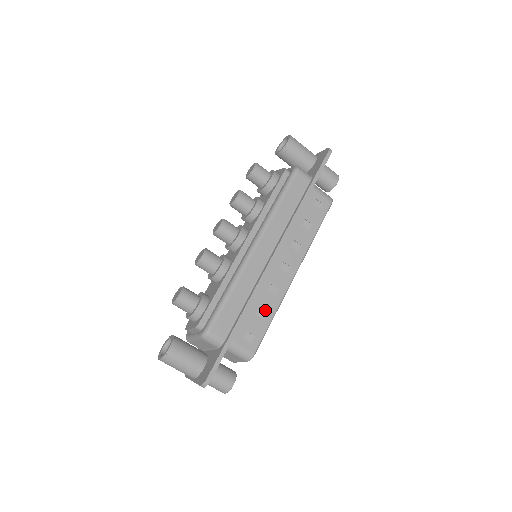
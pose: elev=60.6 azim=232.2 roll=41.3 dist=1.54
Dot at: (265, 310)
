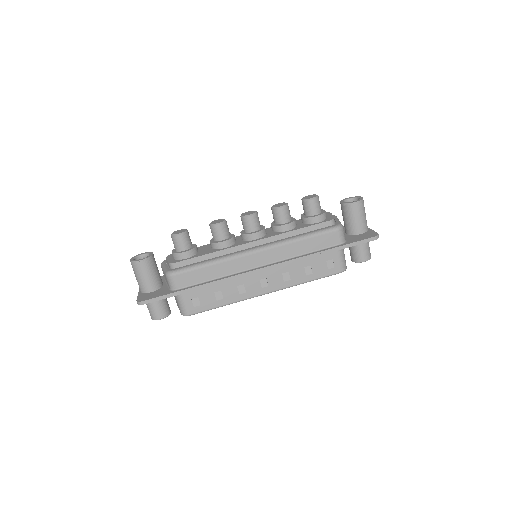
Dot at: (223, 296)
